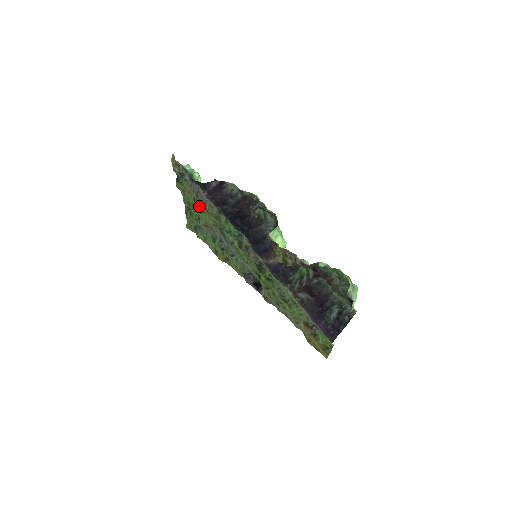
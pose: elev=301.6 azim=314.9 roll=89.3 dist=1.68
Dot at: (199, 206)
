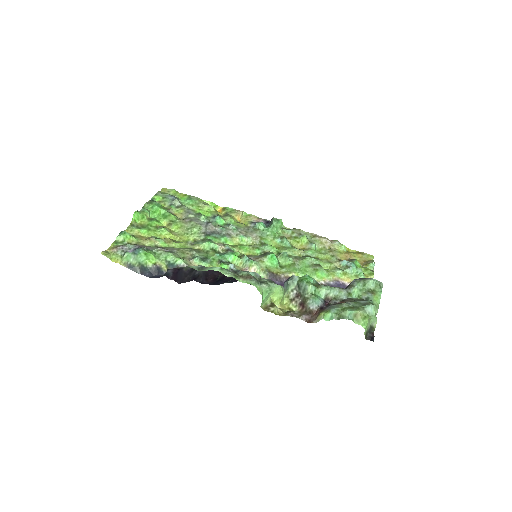
Dot at: (167, 240)
